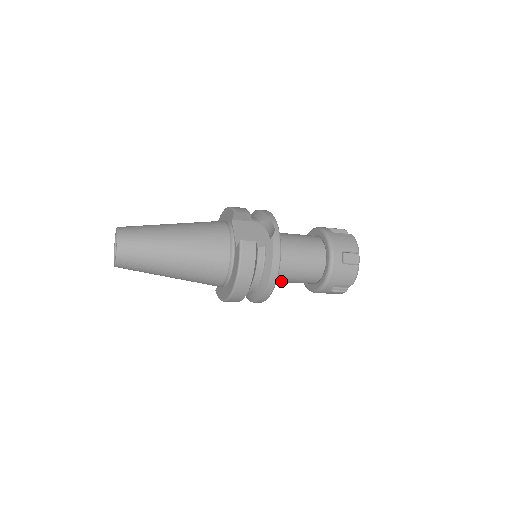
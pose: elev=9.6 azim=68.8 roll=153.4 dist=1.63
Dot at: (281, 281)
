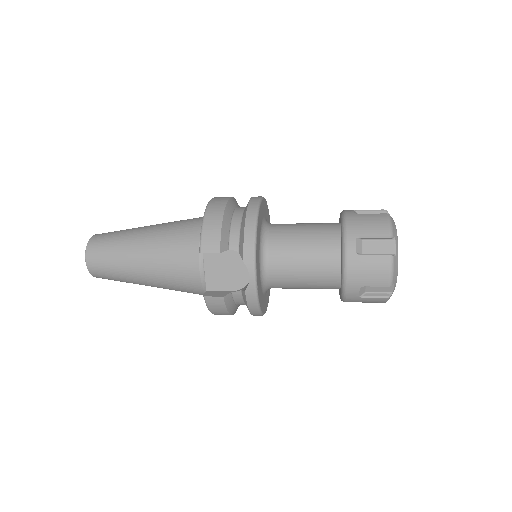
Dot at: occluded
